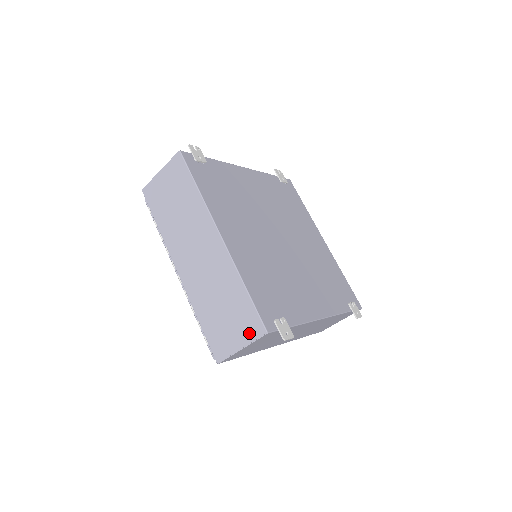
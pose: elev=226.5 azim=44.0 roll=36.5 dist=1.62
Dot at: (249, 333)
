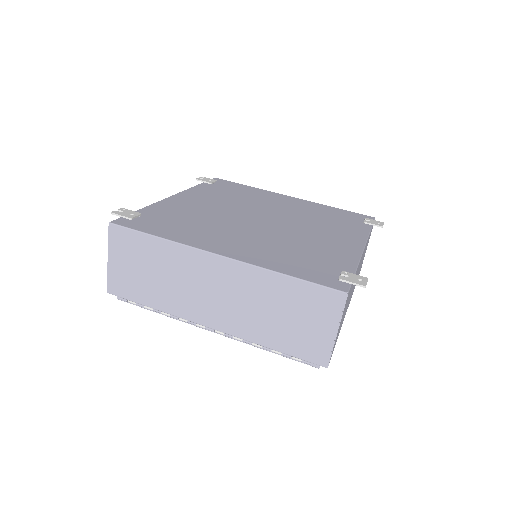
Dot at: (331, 311)
